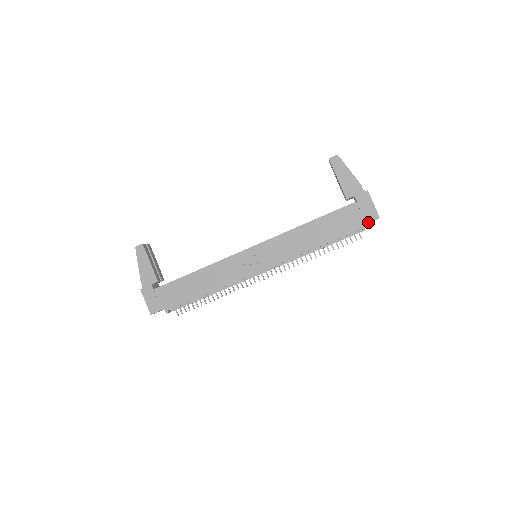
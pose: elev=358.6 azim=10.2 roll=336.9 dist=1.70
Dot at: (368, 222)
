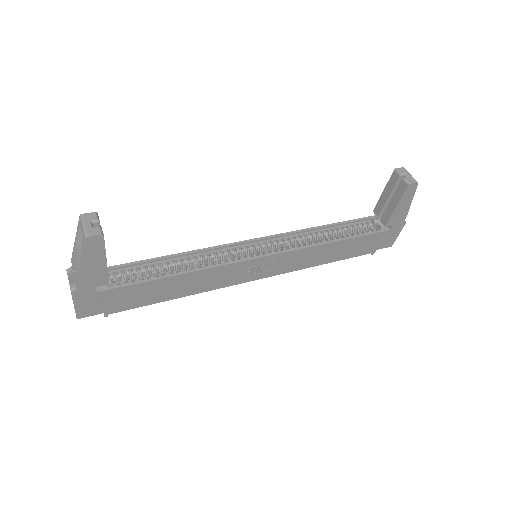
Dot at: (381, 248)
